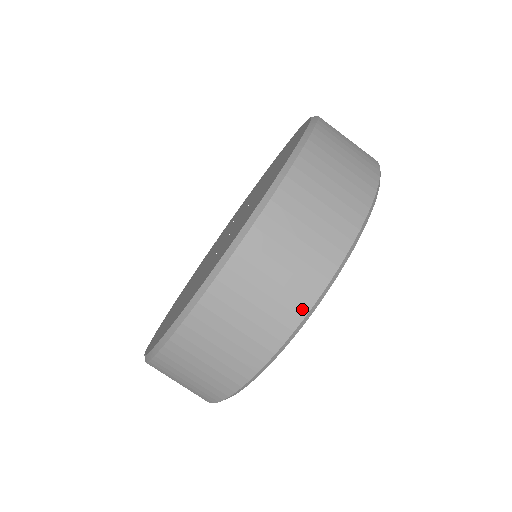
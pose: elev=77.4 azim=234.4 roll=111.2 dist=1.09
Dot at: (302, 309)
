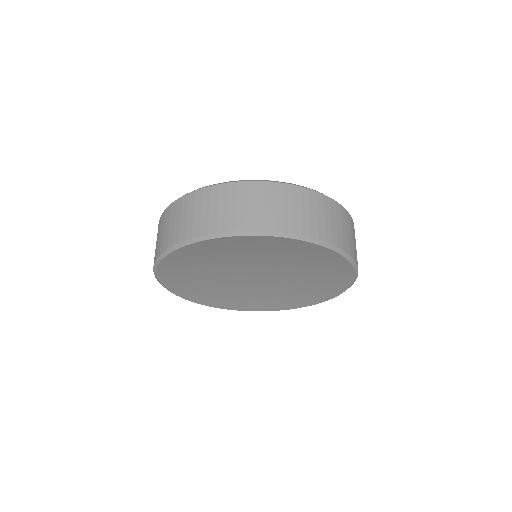
Dot at: (204, 232)
